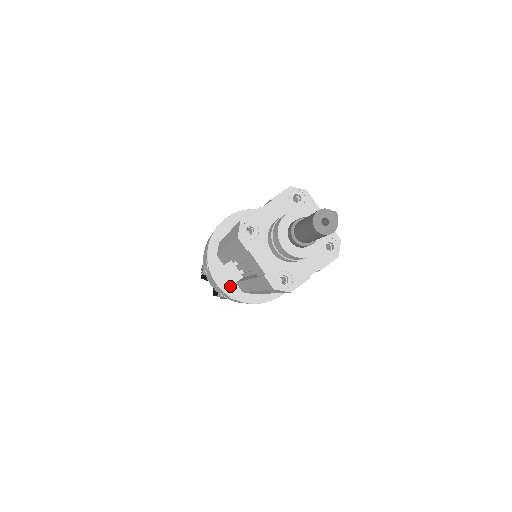
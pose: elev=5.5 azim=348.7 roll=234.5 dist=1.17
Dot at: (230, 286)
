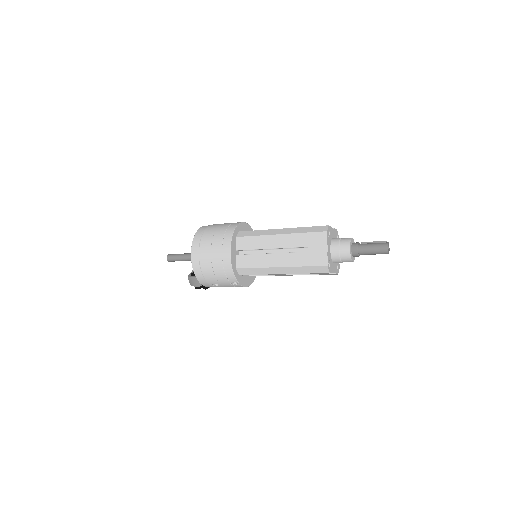
Dot at: (249, 281)
